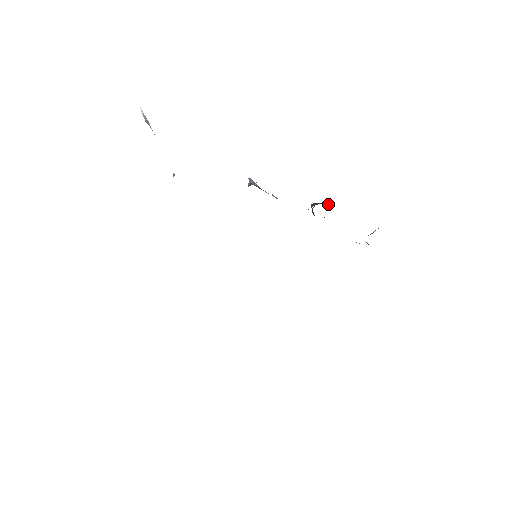
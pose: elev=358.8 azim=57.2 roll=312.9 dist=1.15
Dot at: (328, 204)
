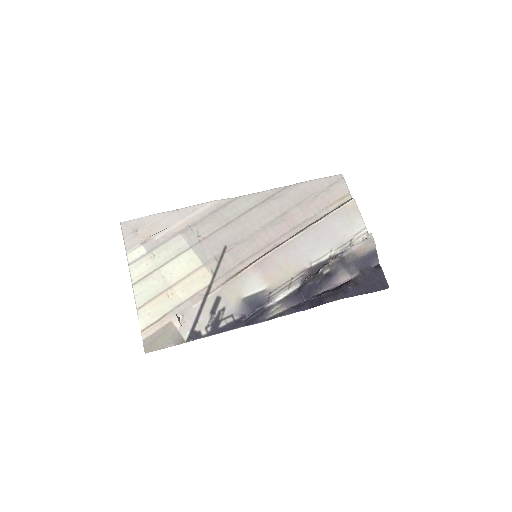
Dot at: (316, 287)
